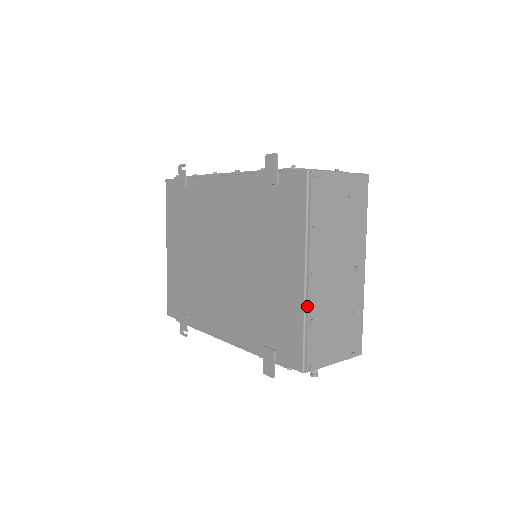
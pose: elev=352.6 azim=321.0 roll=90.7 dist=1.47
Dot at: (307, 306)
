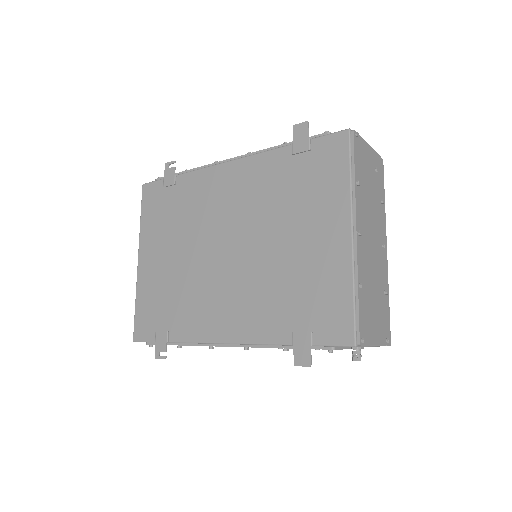
Dot at: (356, 267)
